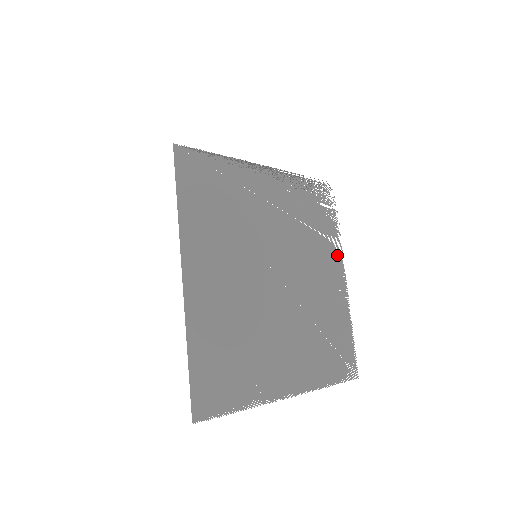
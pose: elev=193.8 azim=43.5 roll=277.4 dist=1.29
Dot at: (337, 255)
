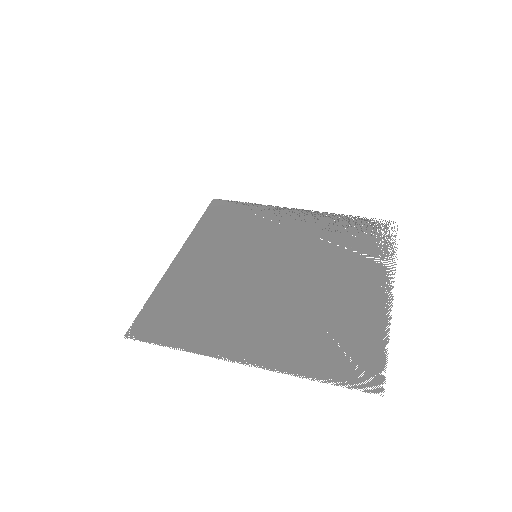
Dot at: (383, 272)
